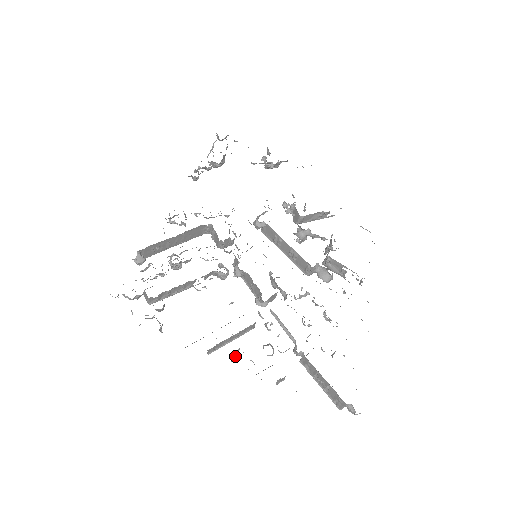
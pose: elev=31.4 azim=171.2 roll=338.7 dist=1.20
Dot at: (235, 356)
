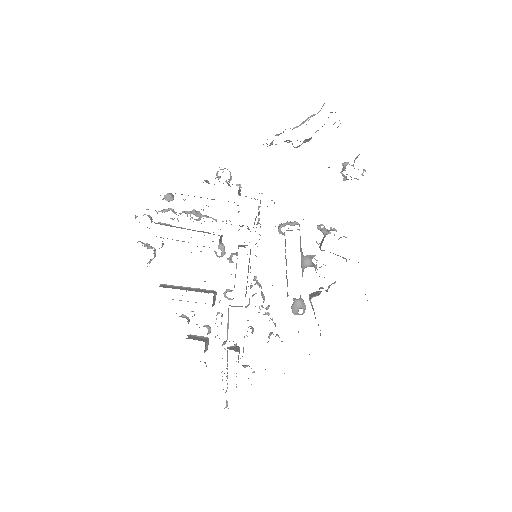
Dot at: (184, 315)
